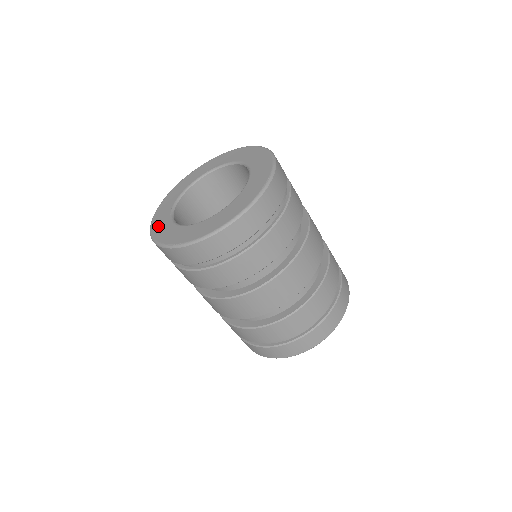
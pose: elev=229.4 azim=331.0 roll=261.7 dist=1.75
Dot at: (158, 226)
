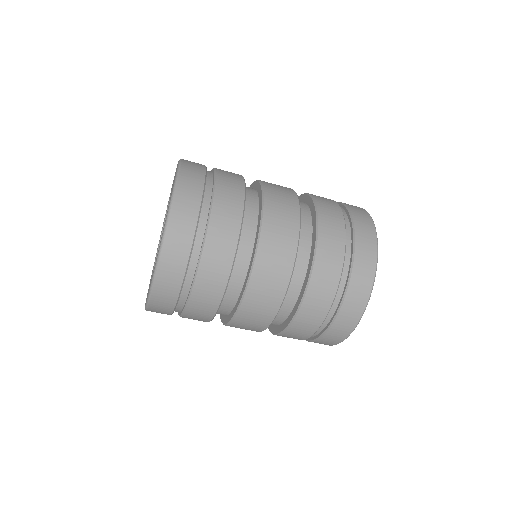
Dot at: occluded
